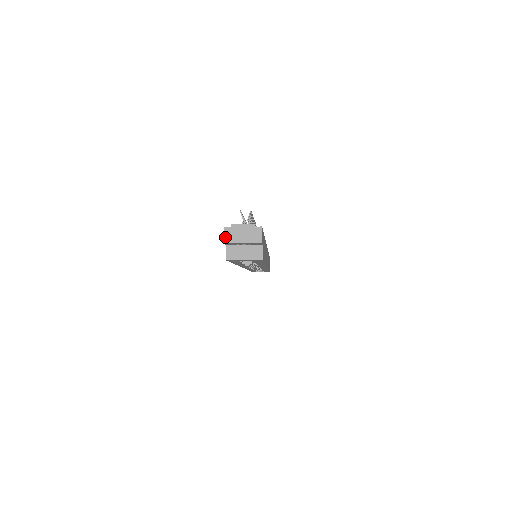
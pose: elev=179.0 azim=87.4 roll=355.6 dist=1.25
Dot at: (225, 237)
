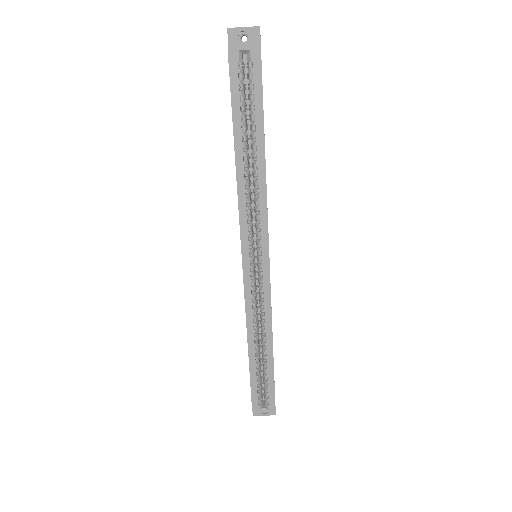
Dot at: (229, 28)
